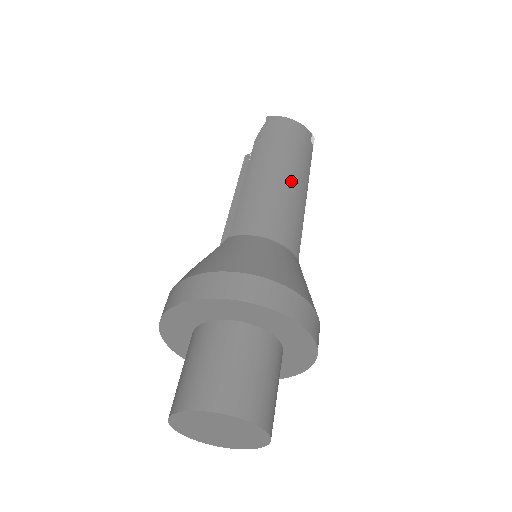
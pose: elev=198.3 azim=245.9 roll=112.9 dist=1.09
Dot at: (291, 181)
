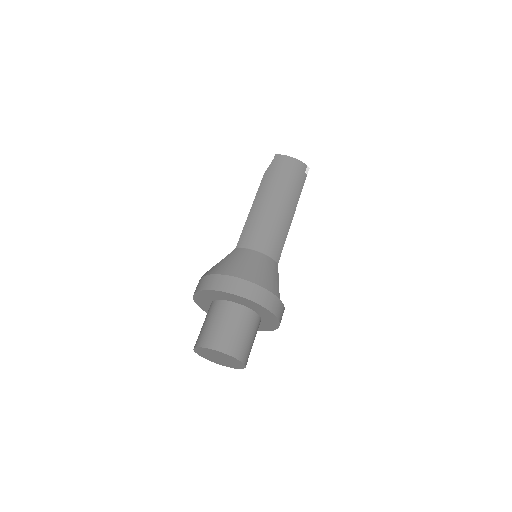
Dot at: (281, 208)
